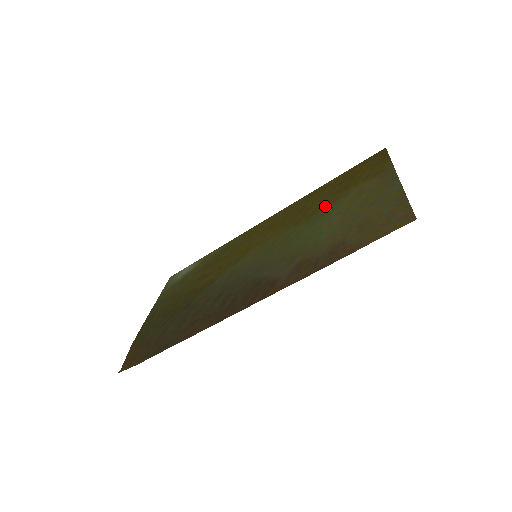
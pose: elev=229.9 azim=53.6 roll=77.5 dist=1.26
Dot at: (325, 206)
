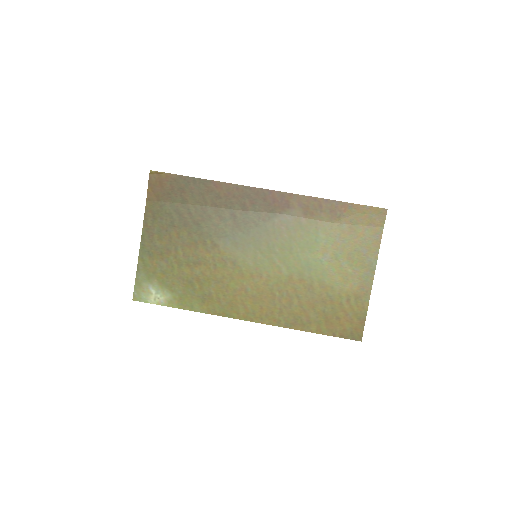
Dot at: (315, 284)
